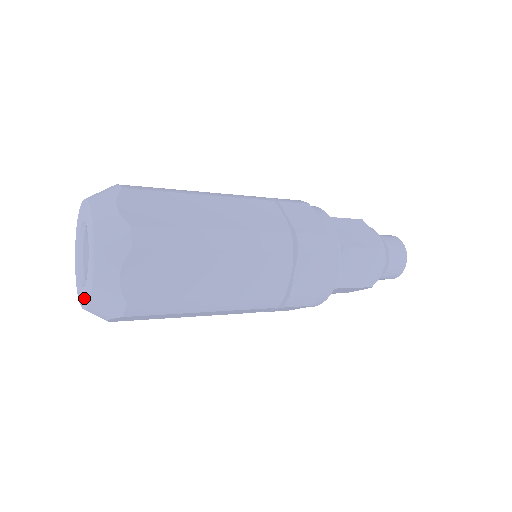
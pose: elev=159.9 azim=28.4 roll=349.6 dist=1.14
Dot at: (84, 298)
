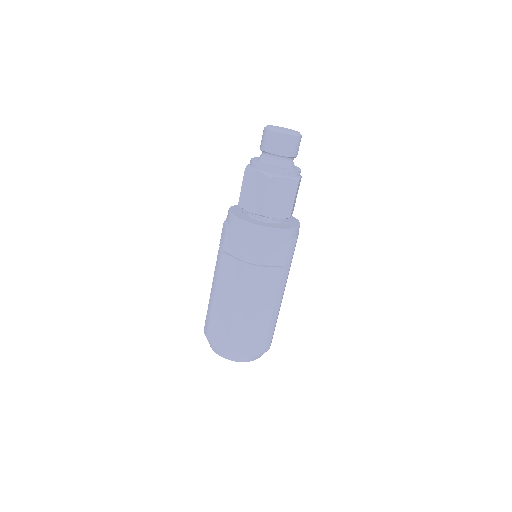
Dot at: occluded
